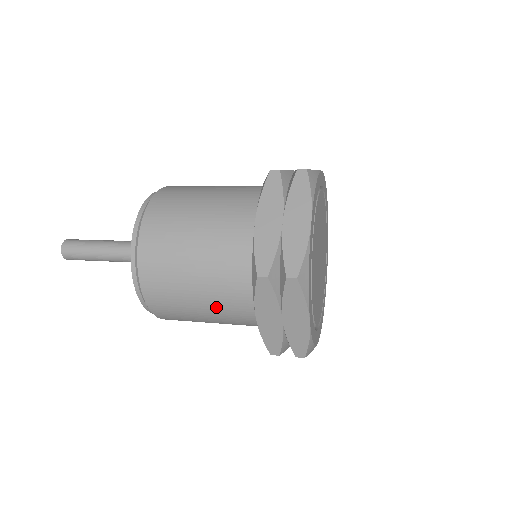
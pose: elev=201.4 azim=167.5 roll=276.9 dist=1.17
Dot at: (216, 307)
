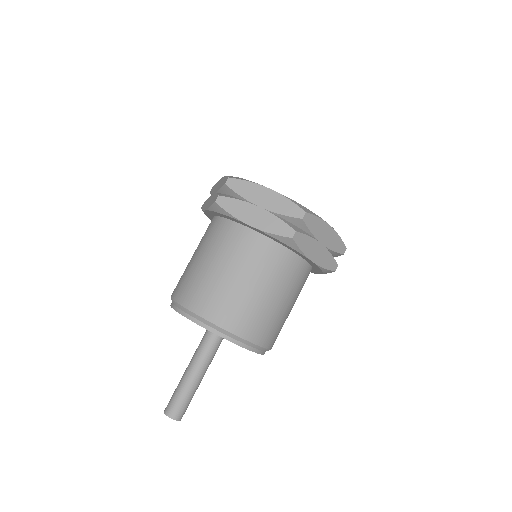
Dot at: occluded
